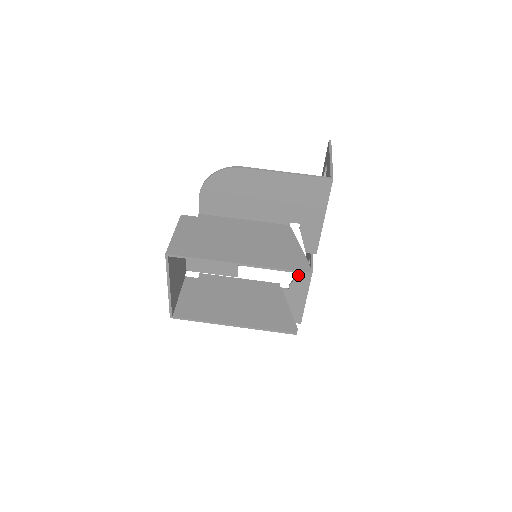
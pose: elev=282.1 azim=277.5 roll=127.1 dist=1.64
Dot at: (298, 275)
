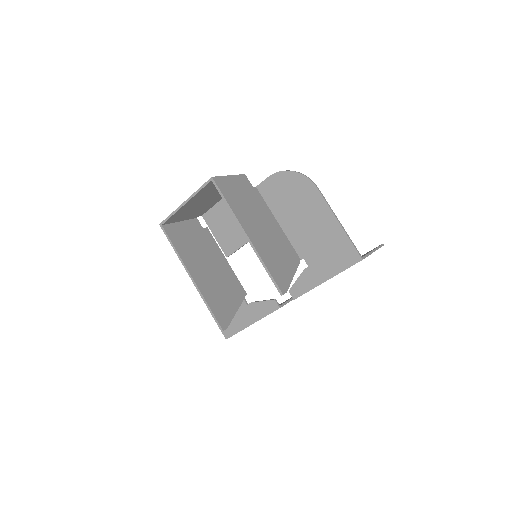
Dot at: (265, 301)
